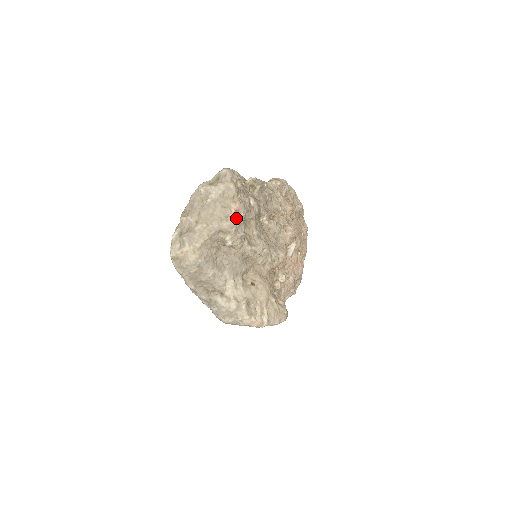
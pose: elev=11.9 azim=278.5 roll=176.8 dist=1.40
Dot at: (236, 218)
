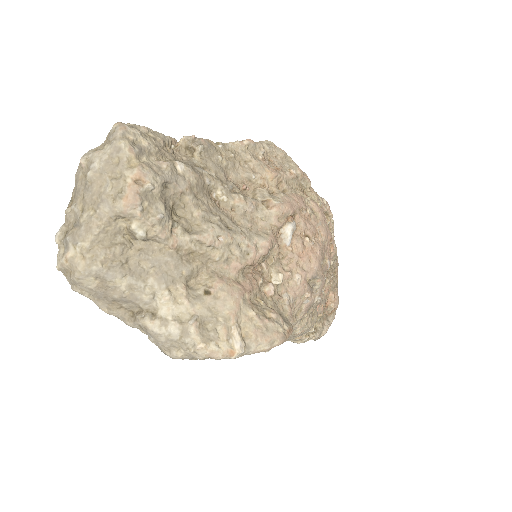
Dot at: (136, 192)
